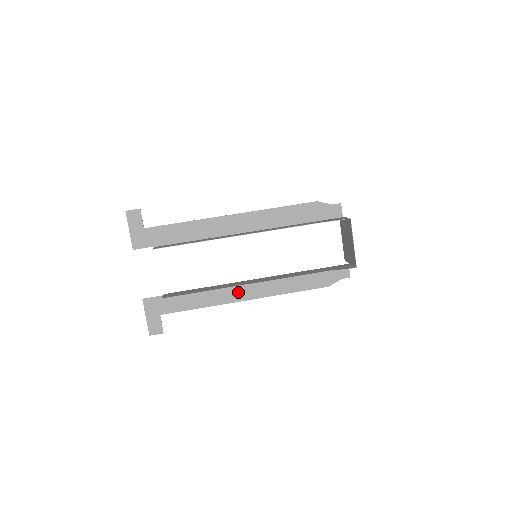
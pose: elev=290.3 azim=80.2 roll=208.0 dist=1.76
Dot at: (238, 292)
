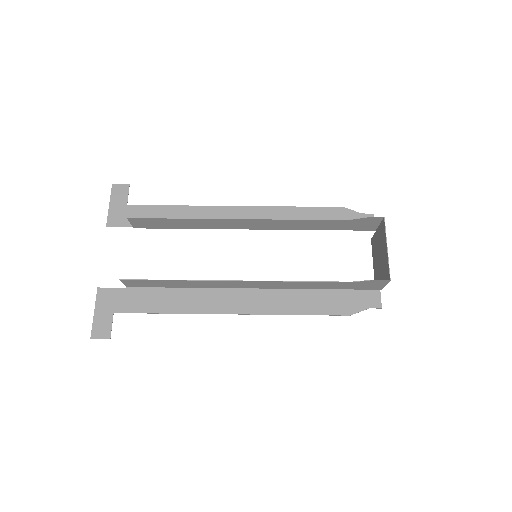
Dot at: (224, 301)
